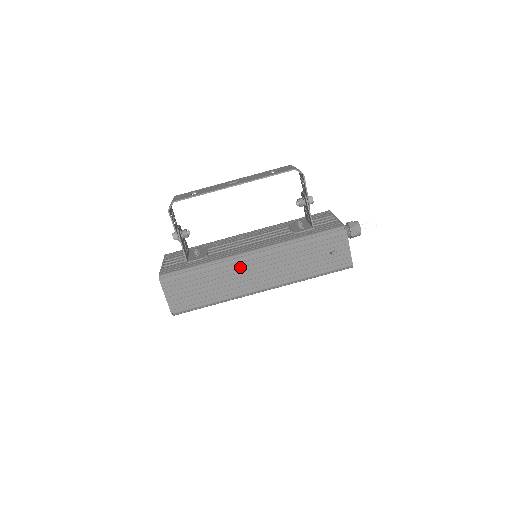
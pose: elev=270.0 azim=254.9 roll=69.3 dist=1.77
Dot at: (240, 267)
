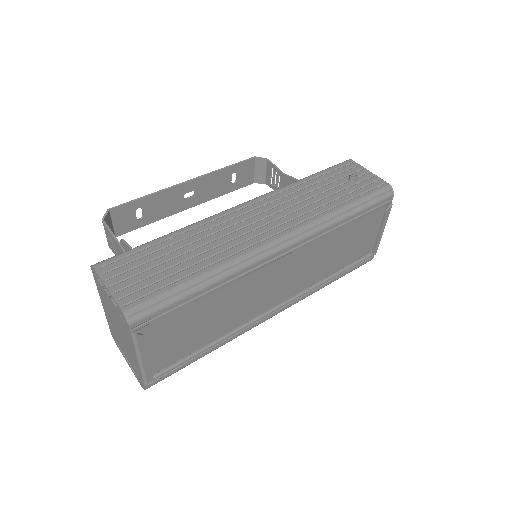
Dot at: (228, 219)
